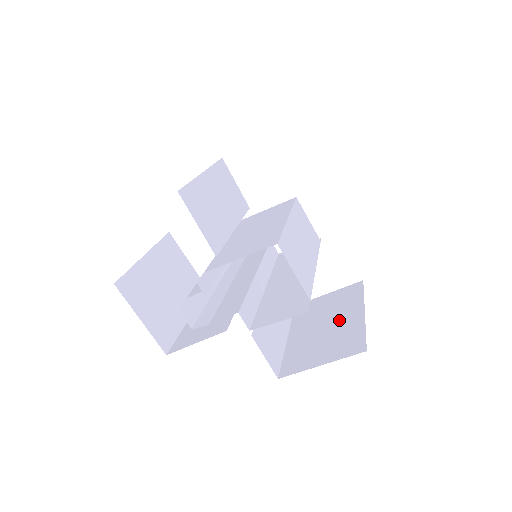
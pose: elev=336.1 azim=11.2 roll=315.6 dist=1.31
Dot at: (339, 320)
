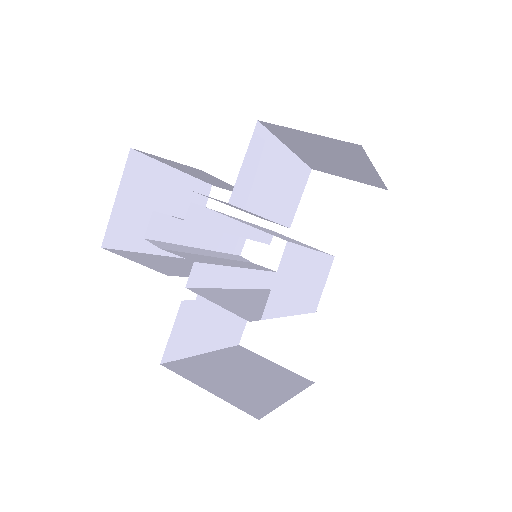
Dot at: (262, 383)
